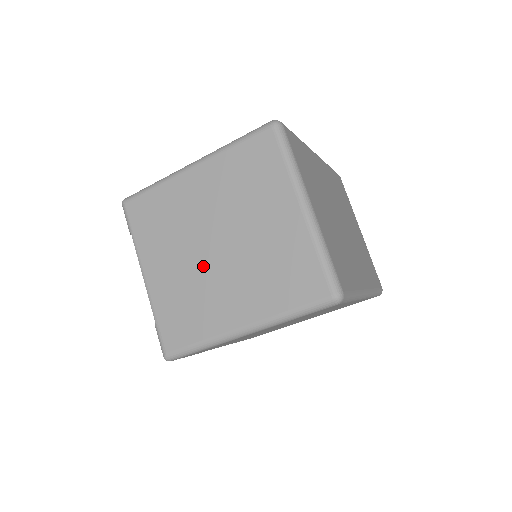
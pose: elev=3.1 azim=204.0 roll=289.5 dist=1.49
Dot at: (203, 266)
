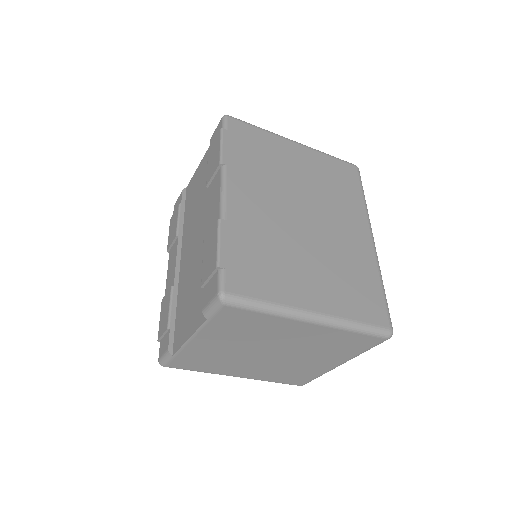
Dot at: (247, 356)
